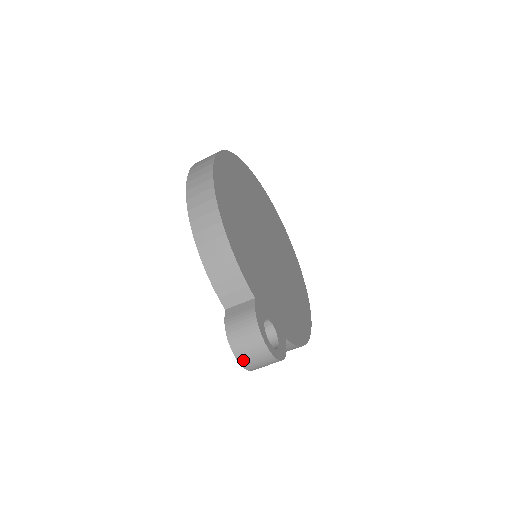
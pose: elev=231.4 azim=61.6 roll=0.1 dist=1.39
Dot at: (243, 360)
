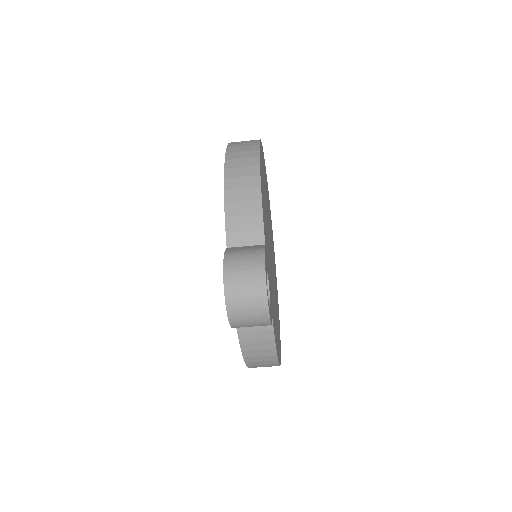
Dot at: (231, 294)
